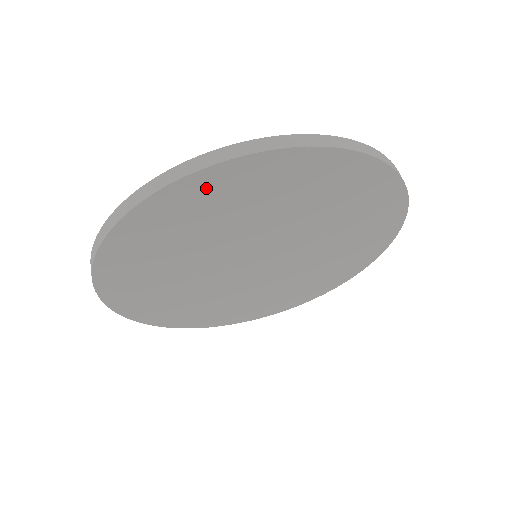
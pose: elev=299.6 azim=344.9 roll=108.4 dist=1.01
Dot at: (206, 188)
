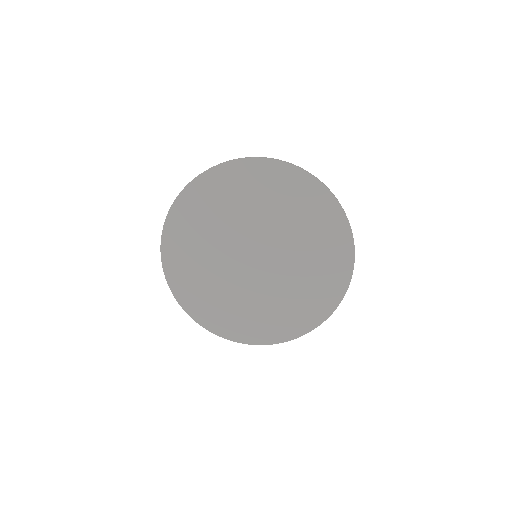
Dot at: (233, 174)
